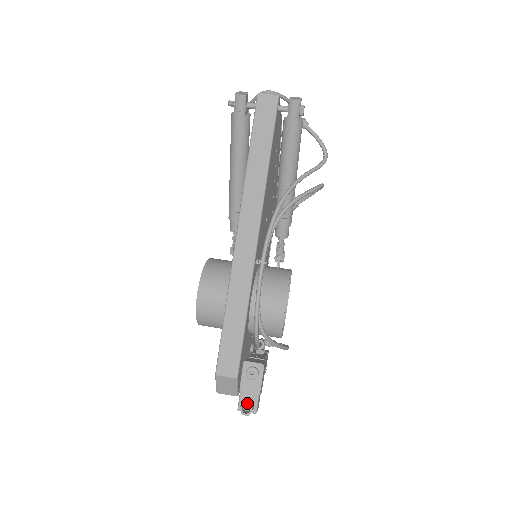
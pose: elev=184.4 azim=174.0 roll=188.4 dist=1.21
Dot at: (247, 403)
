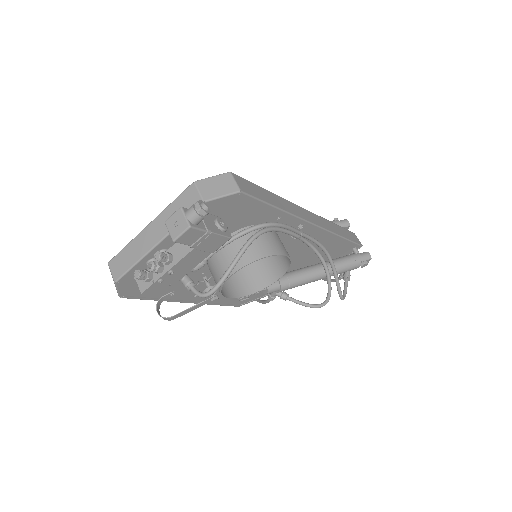
Dot at: occluded
